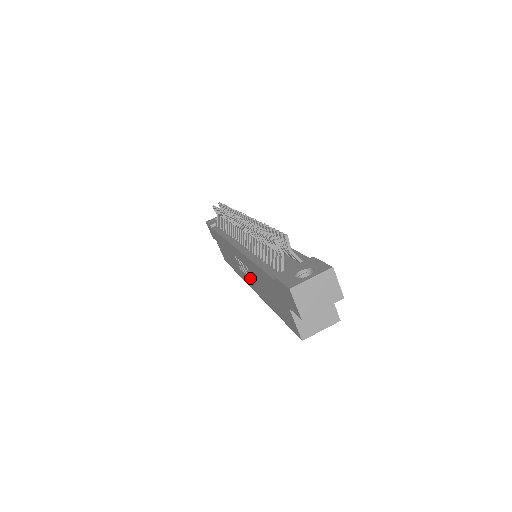
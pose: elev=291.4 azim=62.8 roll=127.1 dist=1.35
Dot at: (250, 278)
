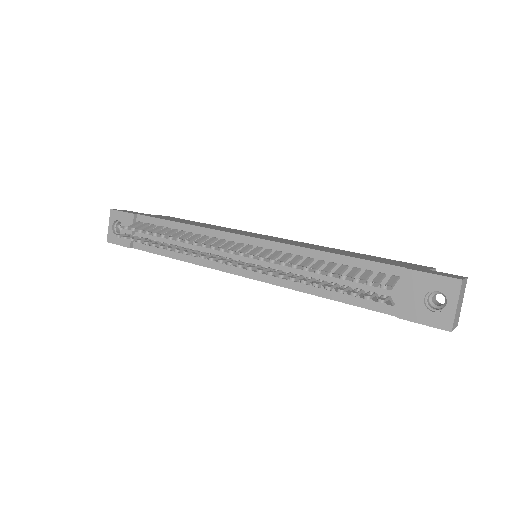
Dot at: occluded
